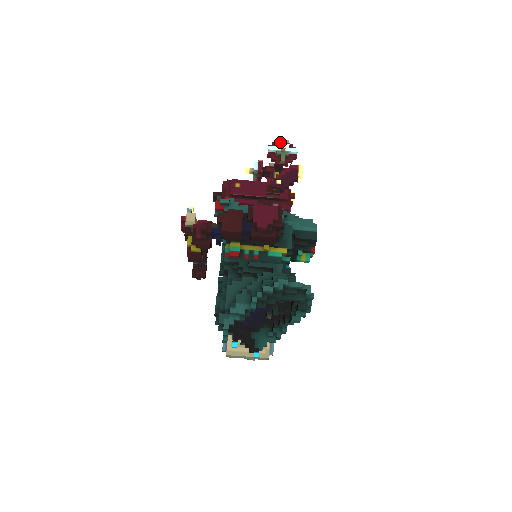
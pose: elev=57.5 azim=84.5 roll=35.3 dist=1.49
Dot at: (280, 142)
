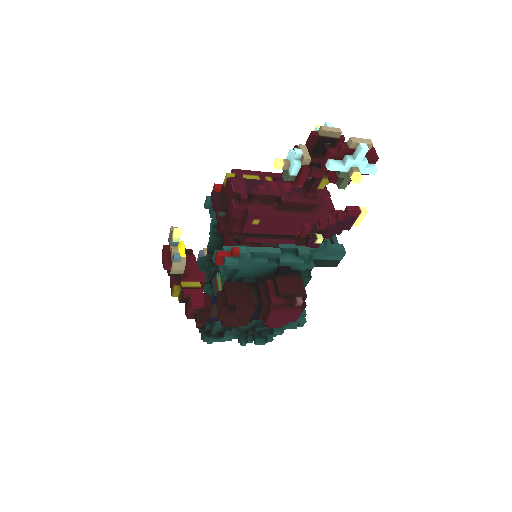
Dot at: (355, 148)
